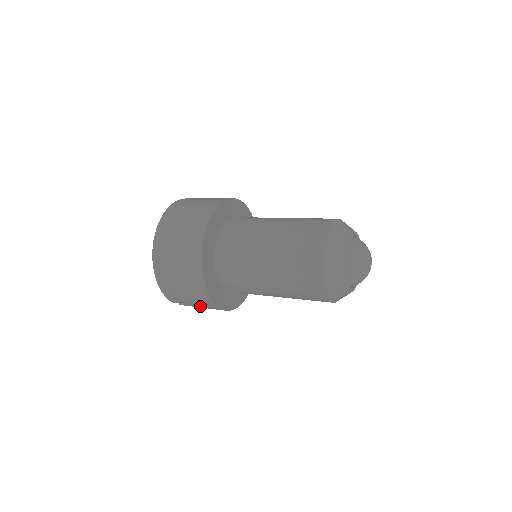
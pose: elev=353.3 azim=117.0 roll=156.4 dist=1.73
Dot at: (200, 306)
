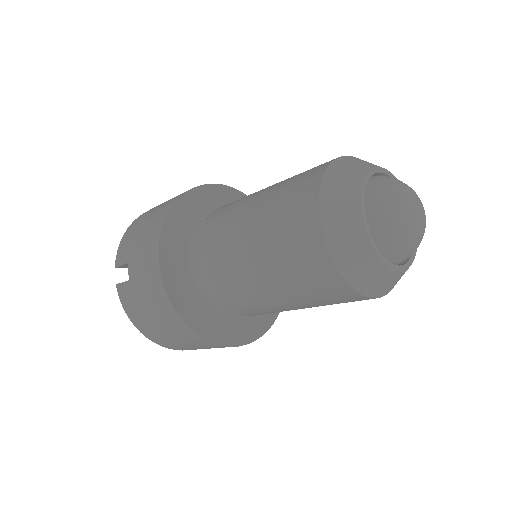
Dot at: (139, 263)
